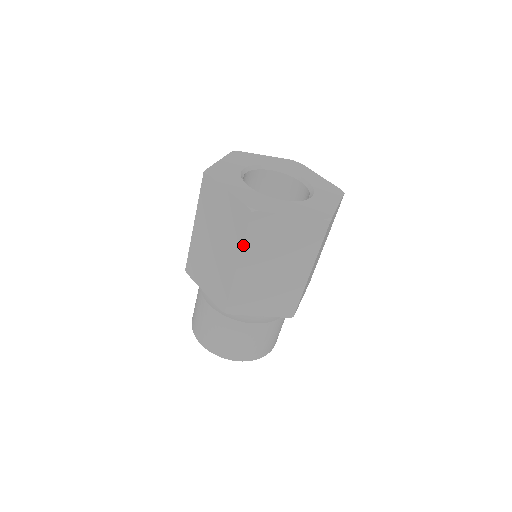
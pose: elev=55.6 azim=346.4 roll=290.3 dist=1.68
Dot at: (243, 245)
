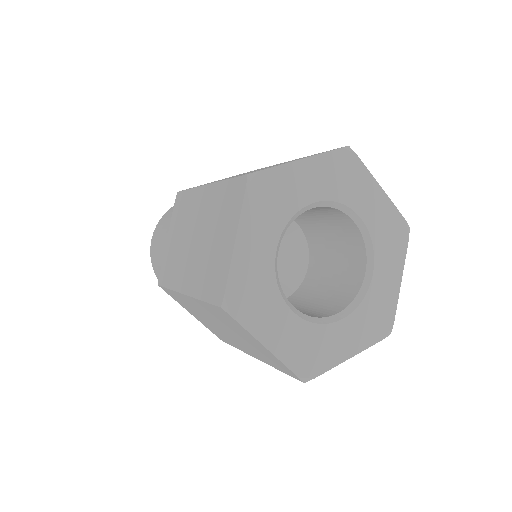
Dot at: (274, 367)
